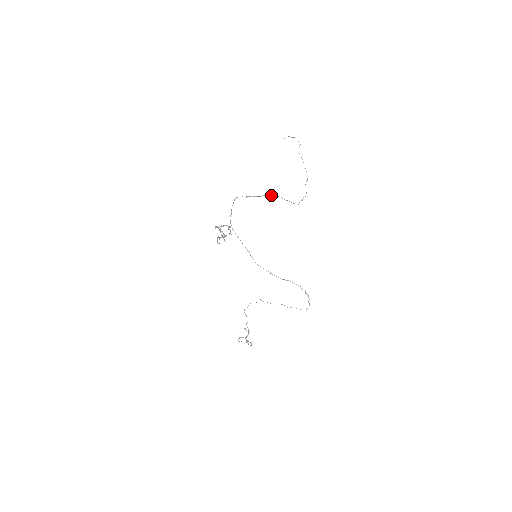
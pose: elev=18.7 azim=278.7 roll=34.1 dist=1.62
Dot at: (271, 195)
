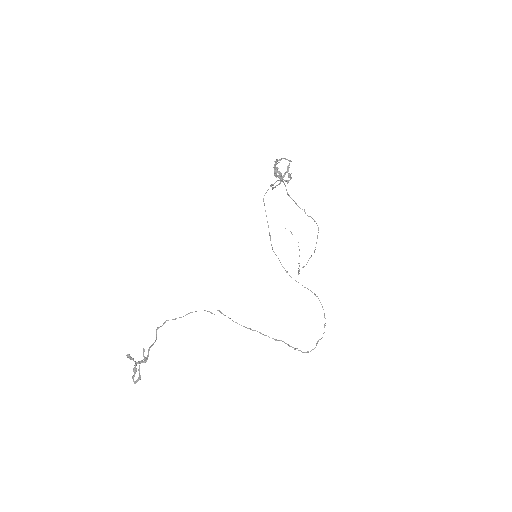
Dot at: occluded
